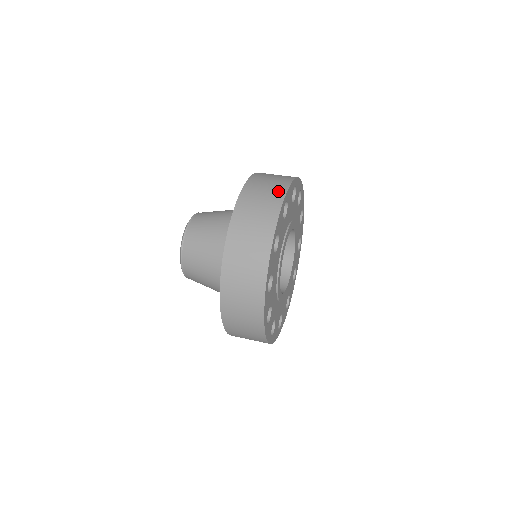
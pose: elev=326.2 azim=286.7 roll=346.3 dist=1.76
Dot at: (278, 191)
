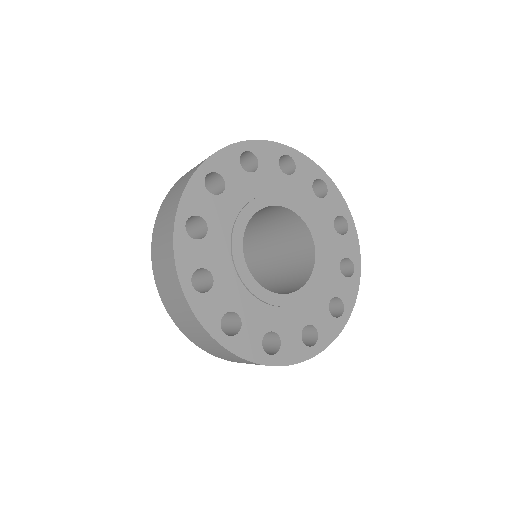
Dot at: occluded
